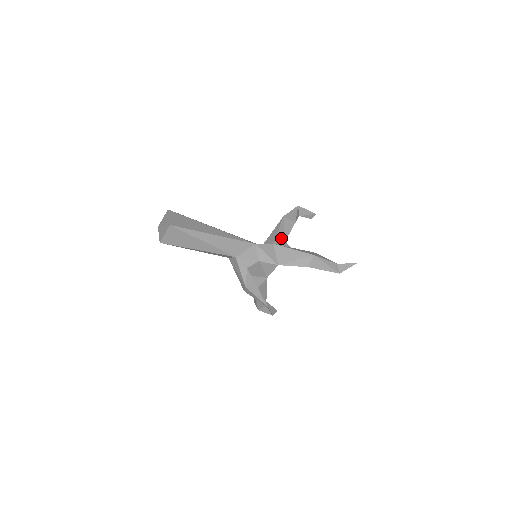
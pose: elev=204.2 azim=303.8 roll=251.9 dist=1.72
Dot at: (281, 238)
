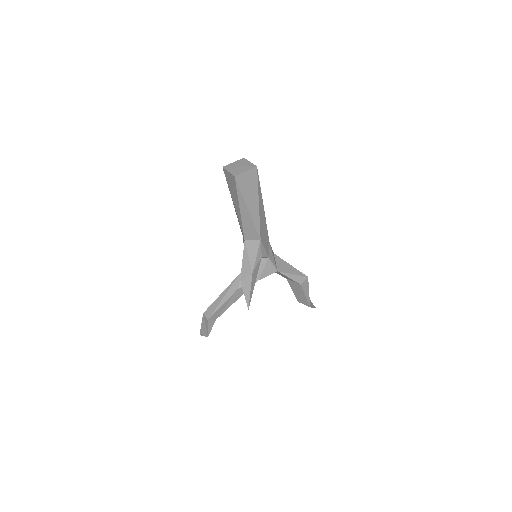
Dot at: occluded
